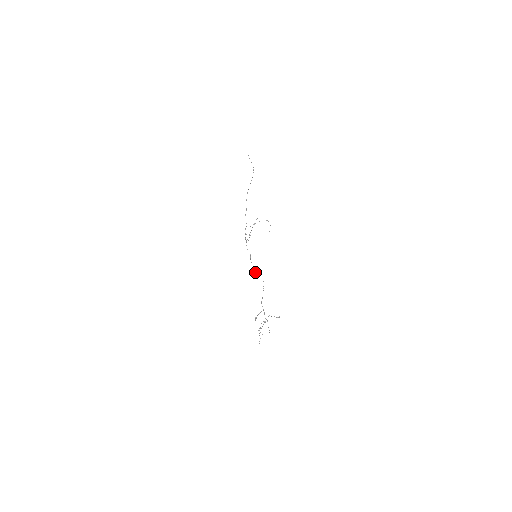
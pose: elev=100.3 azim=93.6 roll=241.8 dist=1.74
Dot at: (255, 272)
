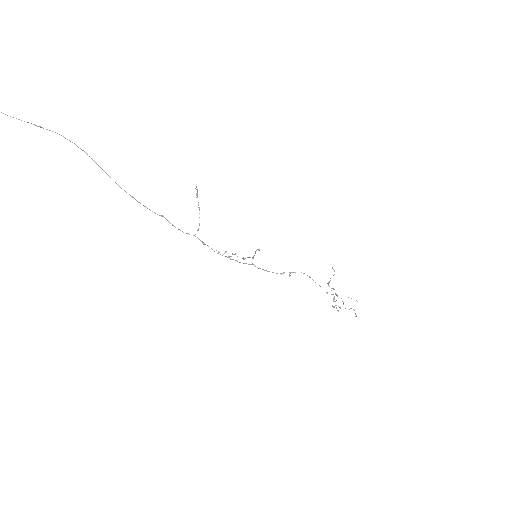
Dot at: occluded
